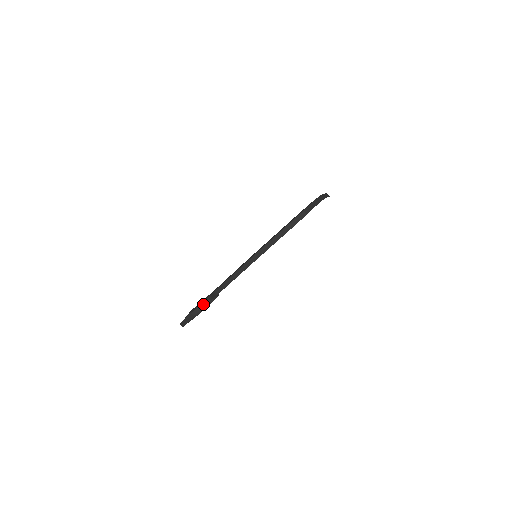
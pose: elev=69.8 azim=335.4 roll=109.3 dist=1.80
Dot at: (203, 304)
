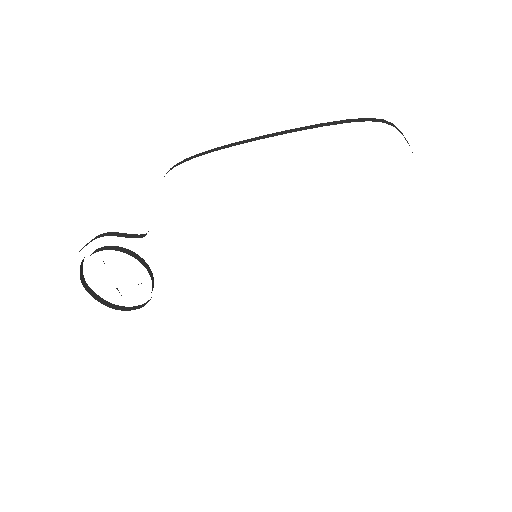
Dot at: (131, 235)
